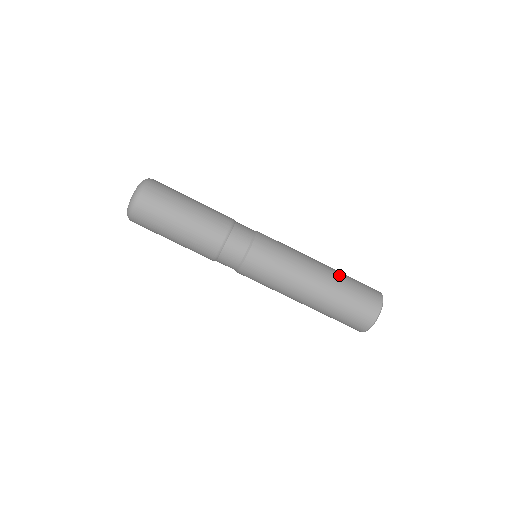
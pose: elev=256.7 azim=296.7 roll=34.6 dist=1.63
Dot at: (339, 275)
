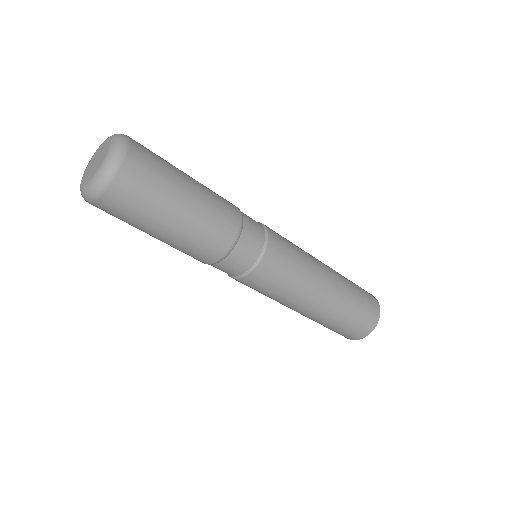
Dot at: (345, 297)
